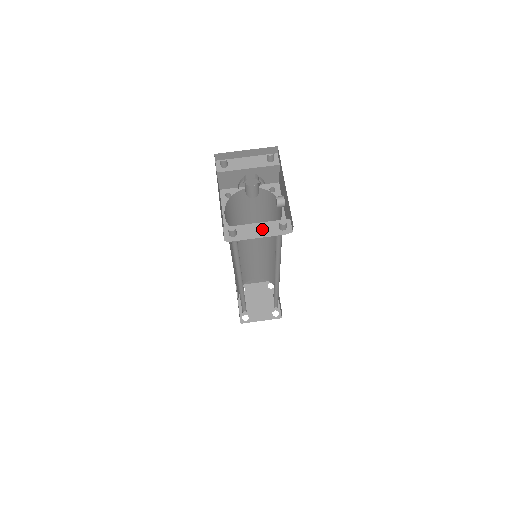
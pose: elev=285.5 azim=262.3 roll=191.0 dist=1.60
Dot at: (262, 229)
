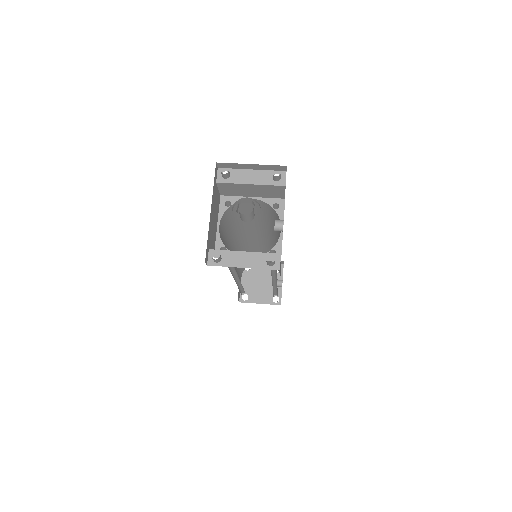
Dot at: (249, 260)
